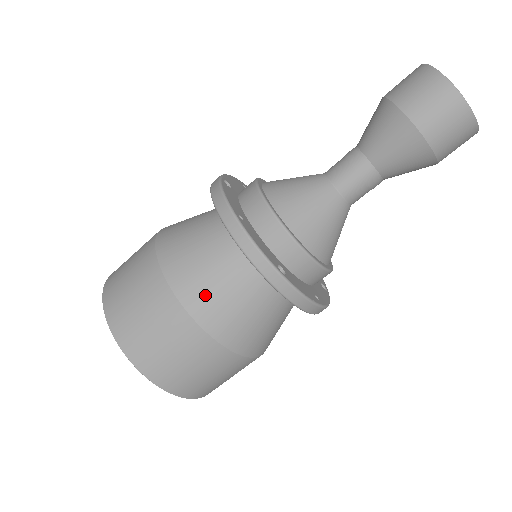
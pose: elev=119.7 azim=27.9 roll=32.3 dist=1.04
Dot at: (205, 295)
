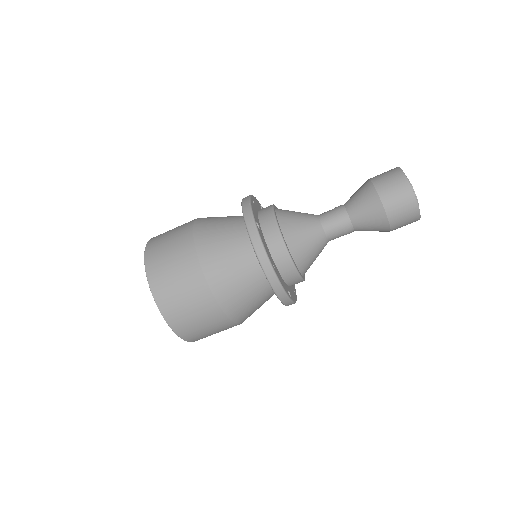
Dot at: (238, 305)
